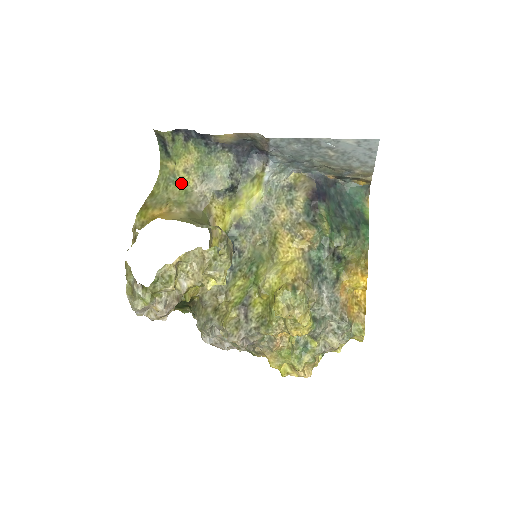
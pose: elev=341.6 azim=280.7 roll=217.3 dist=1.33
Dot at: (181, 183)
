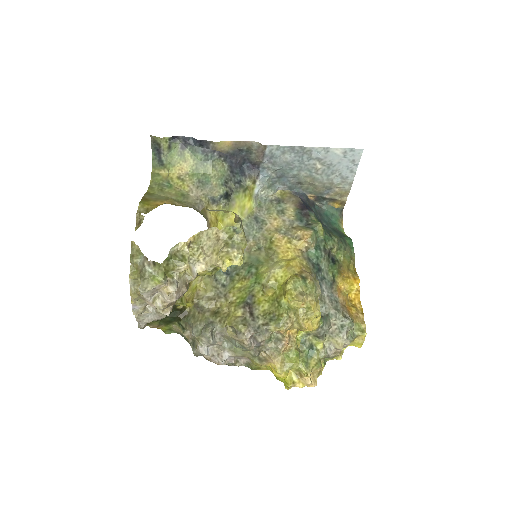
Dot at: (176, 188)
